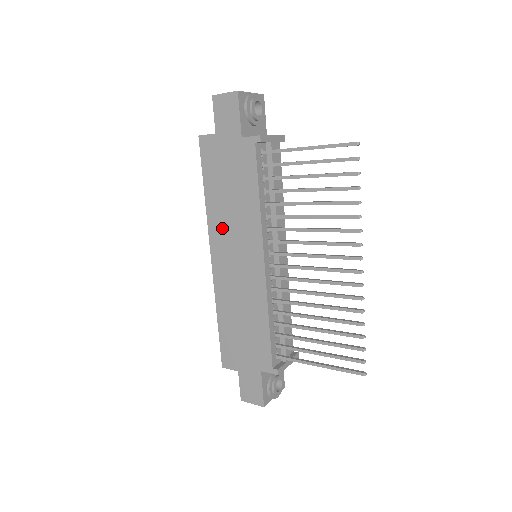
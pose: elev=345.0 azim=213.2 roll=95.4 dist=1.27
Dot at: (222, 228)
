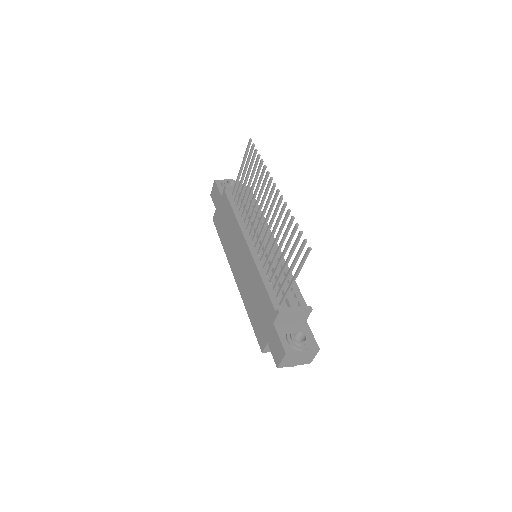
Dot at: (231, 252)
